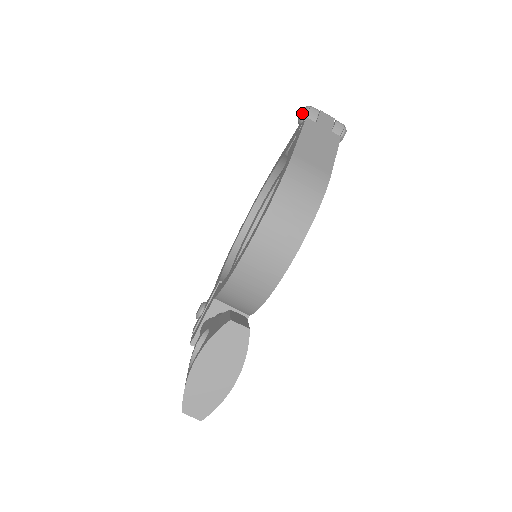
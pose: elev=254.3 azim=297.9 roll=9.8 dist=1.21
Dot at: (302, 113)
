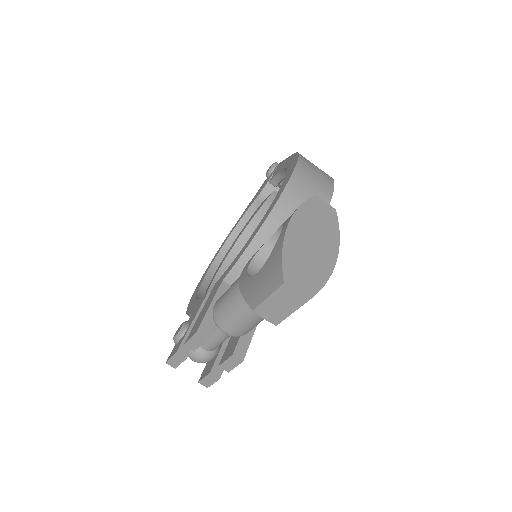
Dot at: (272, 164)
